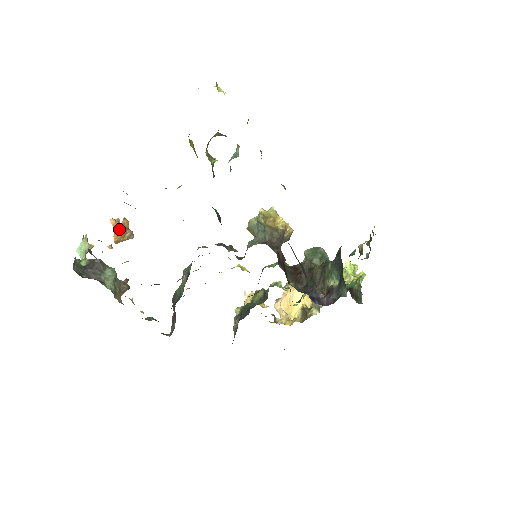
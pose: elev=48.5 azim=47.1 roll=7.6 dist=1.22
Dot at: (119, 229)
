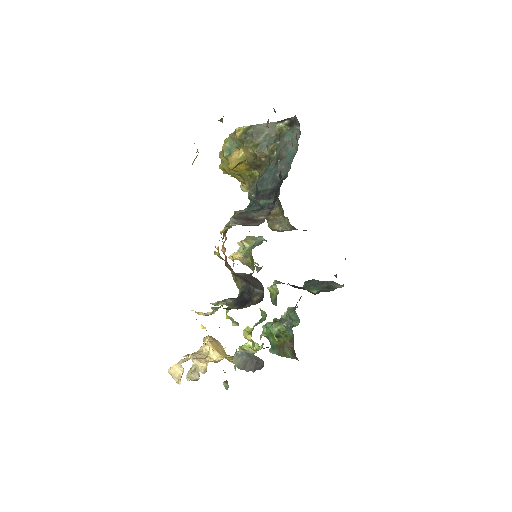
Dot at: occluded
